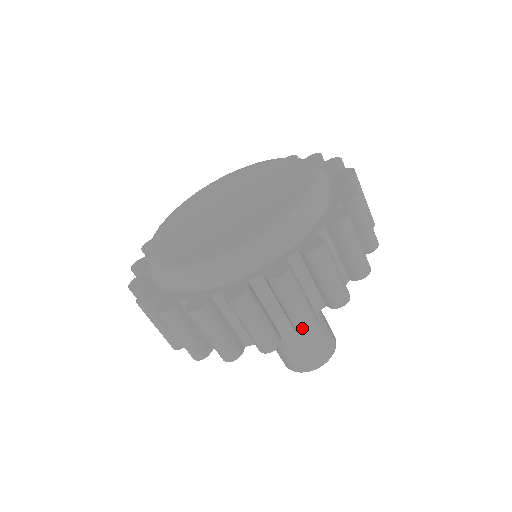
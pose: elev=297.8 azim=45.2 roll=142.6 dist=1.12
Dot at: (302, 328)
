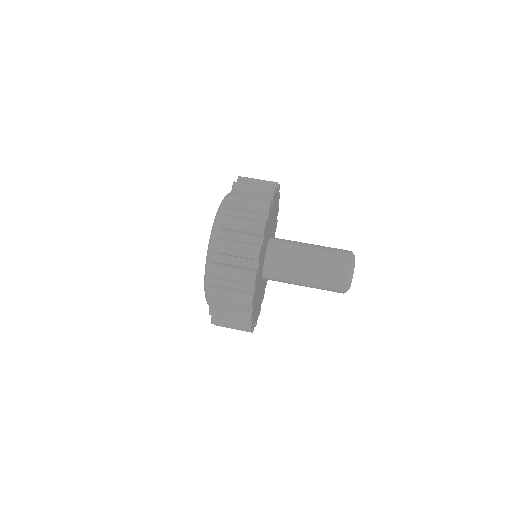
Dot at: (254, 256)
